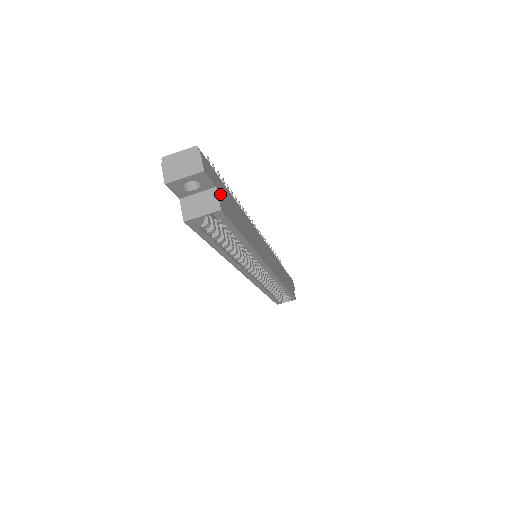
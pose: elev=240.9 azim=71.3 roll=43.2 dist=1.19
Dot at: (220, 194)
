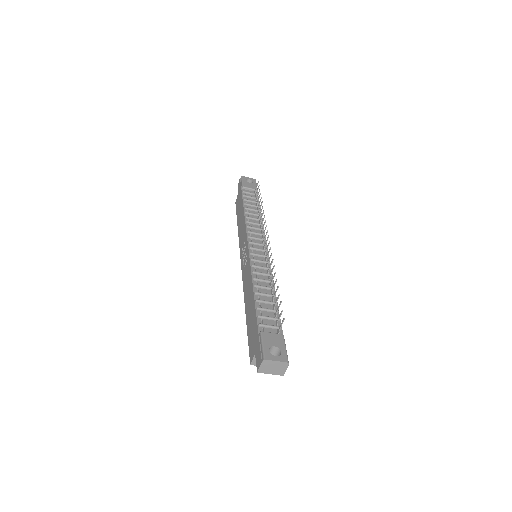
Dot at: occluded
